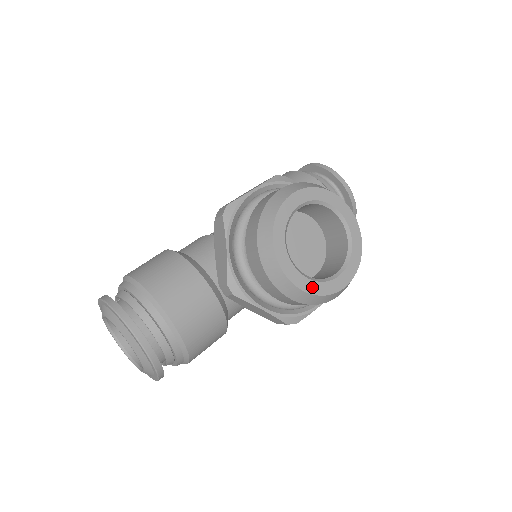
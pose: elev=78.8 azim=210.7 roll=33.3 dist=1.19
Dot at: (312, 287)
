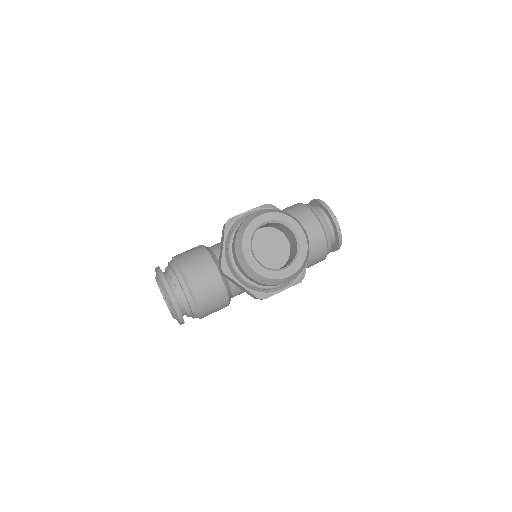
Dot at: (264, 272)
